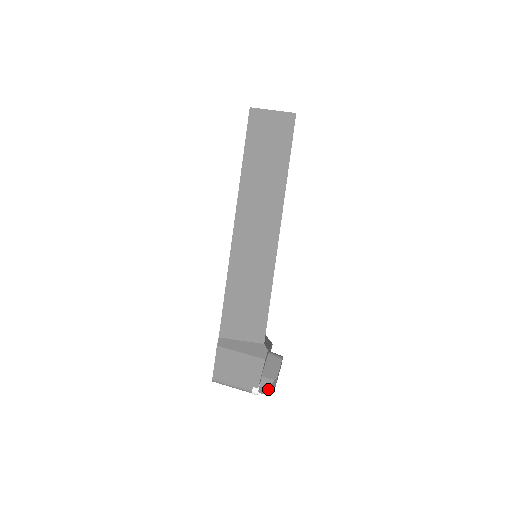
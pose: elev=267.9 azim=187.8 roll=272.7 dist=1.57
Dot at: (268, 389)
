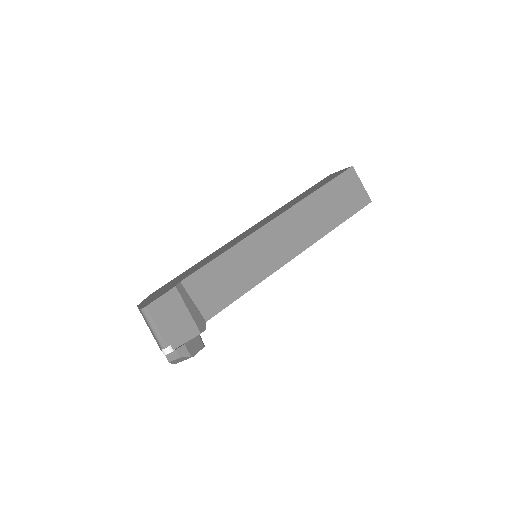
Dot at: (178, 358)
